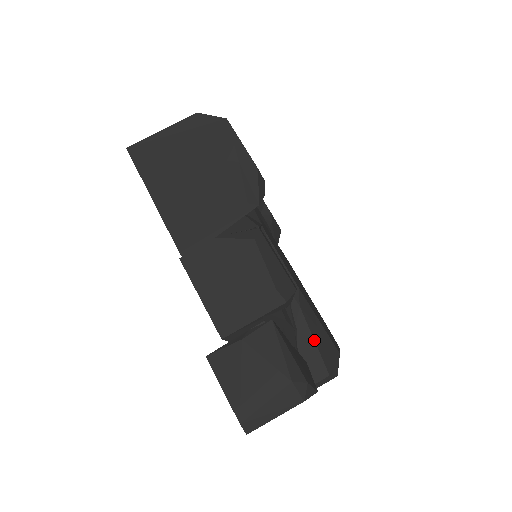
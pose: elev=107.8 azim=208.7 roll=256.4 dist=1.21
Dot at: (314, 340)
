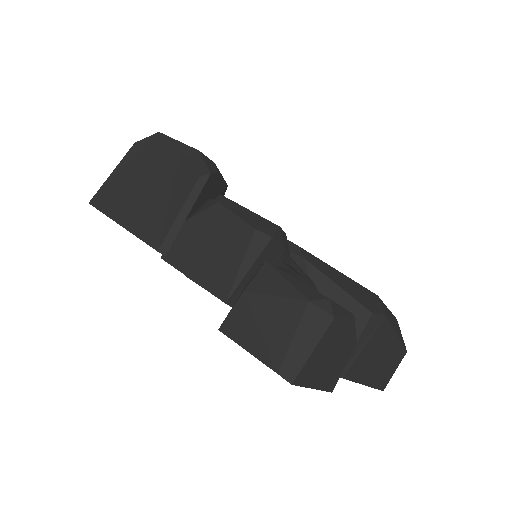
Dot at: (336, 284)
